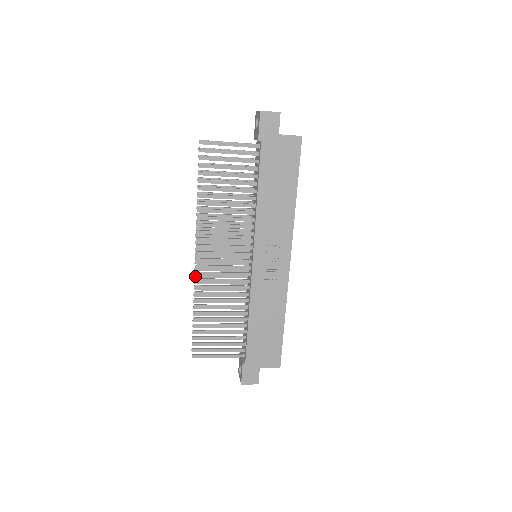
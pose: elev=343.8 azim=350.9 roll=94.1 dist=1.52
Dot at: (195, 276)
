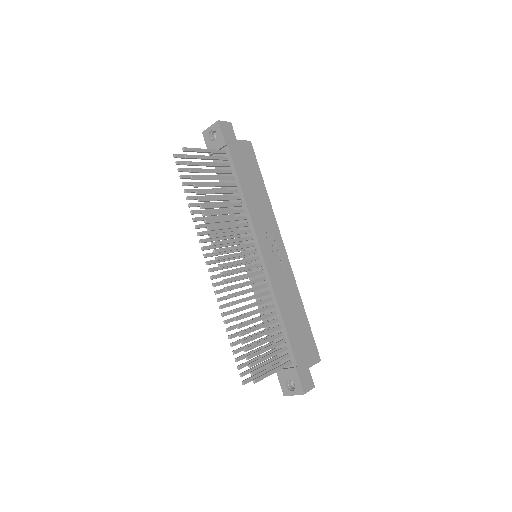
Dot at: (216, 293)
